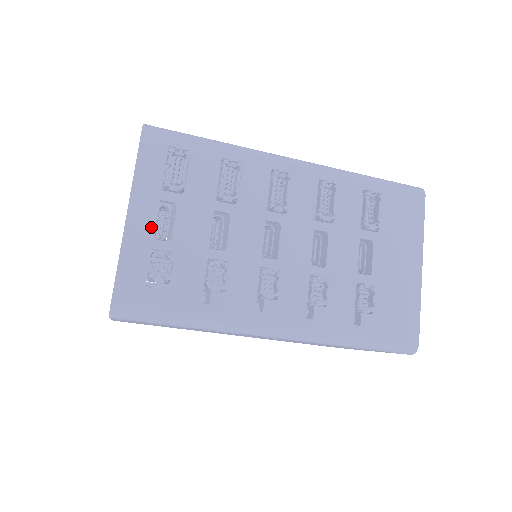
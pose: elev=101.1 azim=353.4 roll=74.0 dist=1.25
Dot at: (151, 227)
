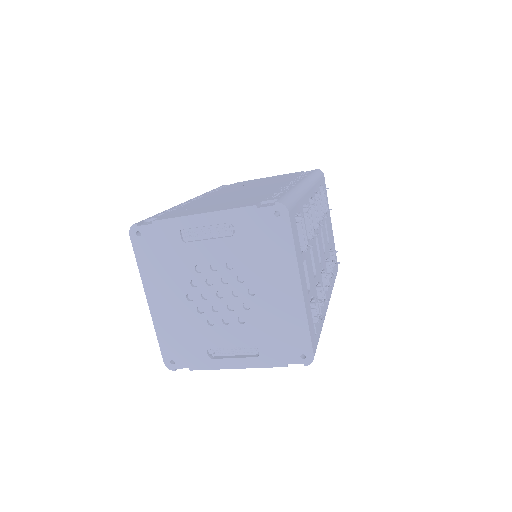
Dot at: (306, 287)
